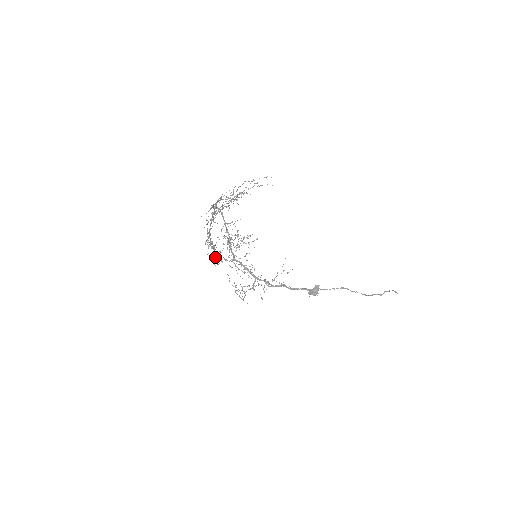
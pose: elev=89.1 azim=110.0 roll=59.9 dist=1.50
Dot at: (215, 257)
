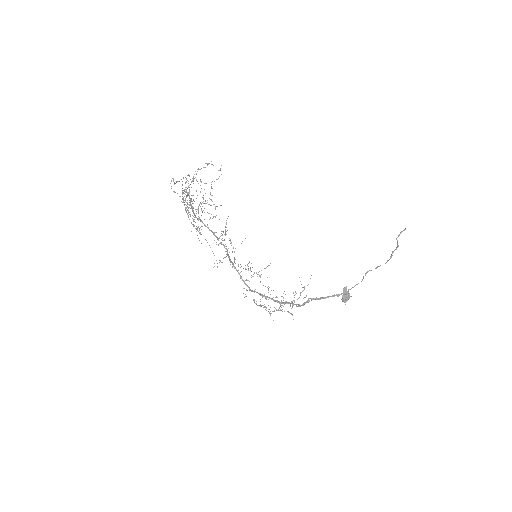
Dot at: (217, 263)
